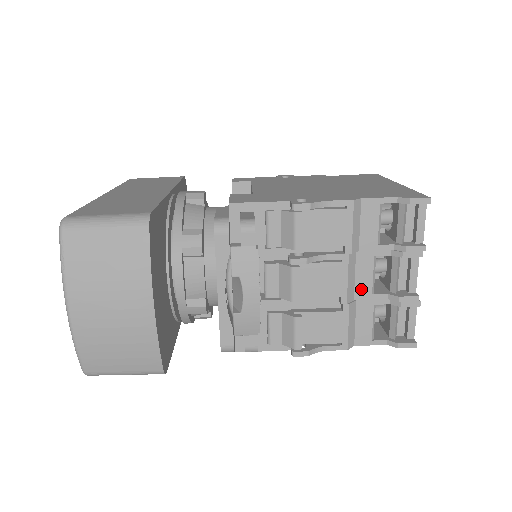
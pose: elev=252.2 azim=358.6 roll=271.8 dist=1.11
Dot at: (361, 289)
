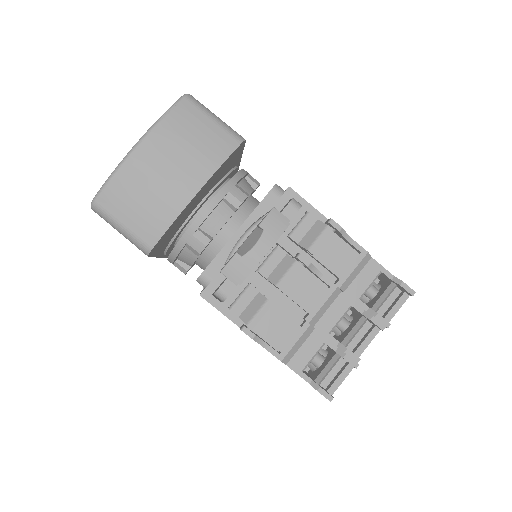
Dot at: (324, 322)
